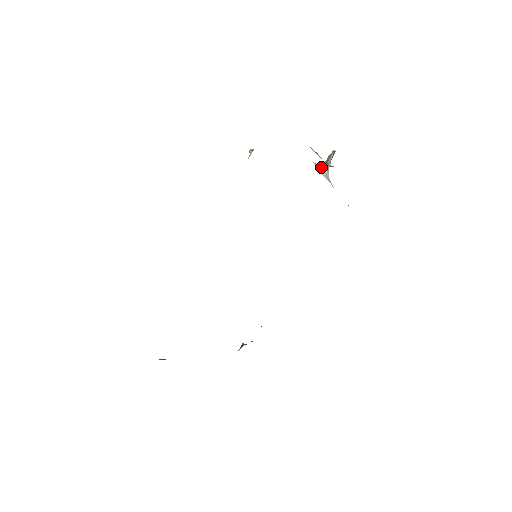
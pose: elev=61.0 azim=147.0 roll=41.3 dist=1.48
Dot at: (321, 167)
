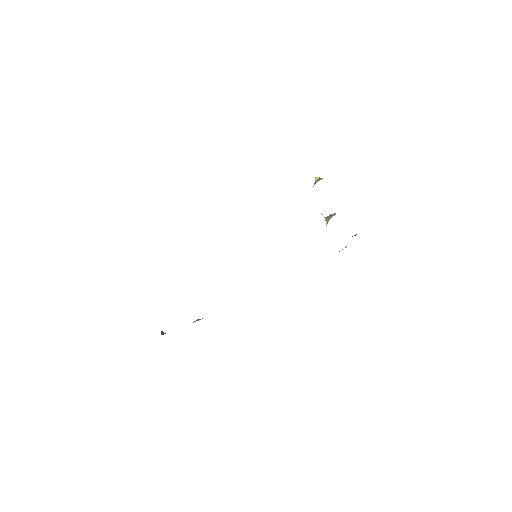
Dot at: (325, 219)
